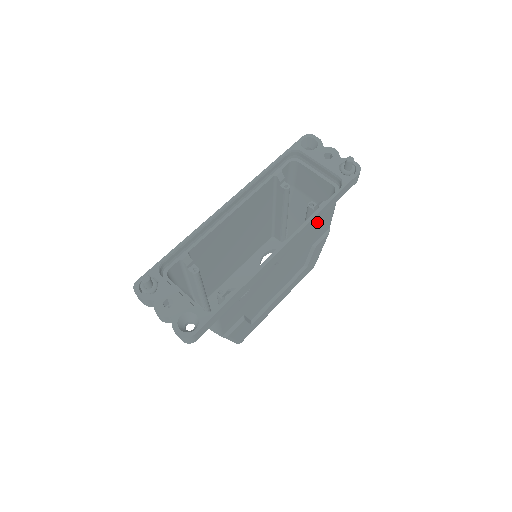
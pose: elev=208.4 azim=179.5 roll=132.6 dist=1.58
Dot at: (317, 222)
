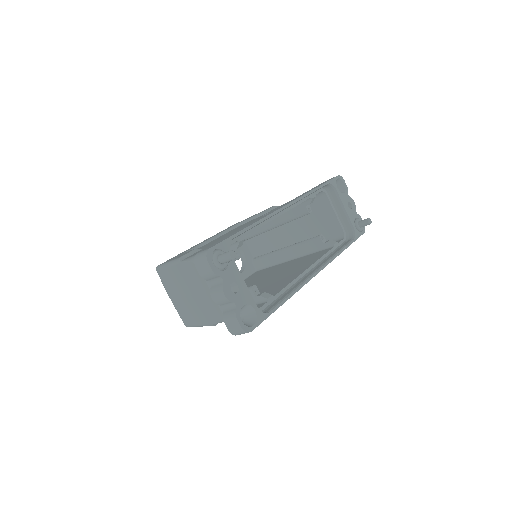
Dot at: occluded
